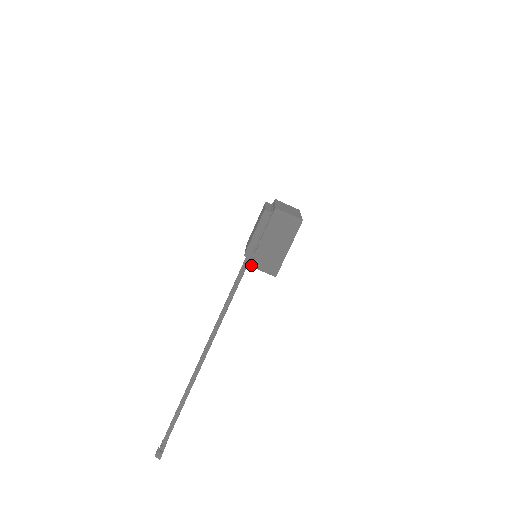
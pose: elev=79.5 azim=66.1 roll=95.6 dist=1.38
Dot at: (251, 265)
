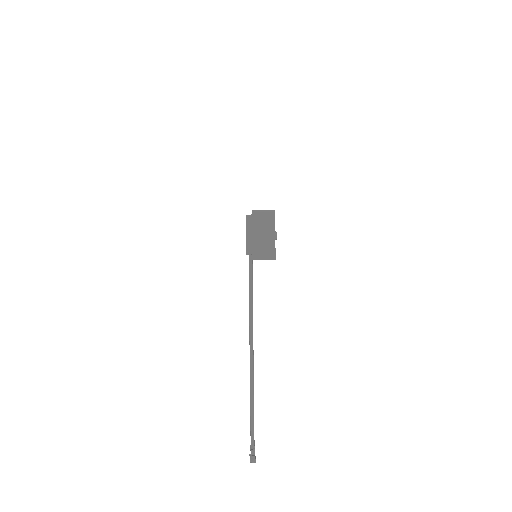
Dot at: (254, 258)
